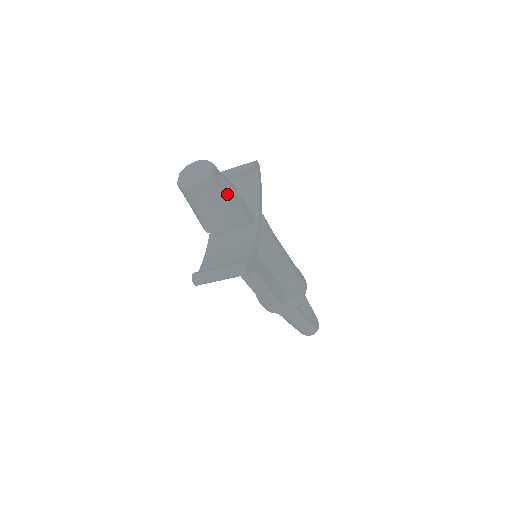
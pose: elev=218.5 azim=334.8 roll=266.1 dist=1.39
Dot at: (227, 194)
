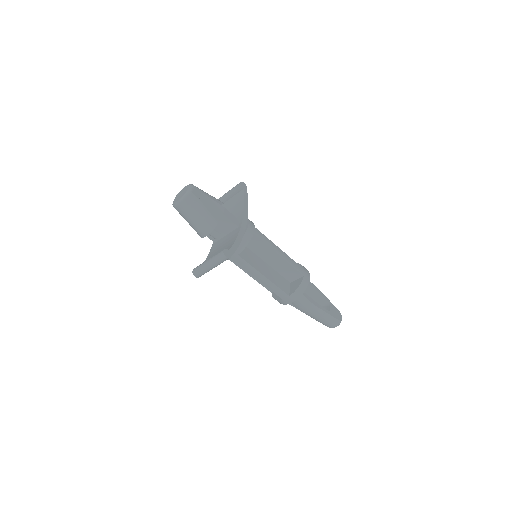
Dot at: (209, 205)
